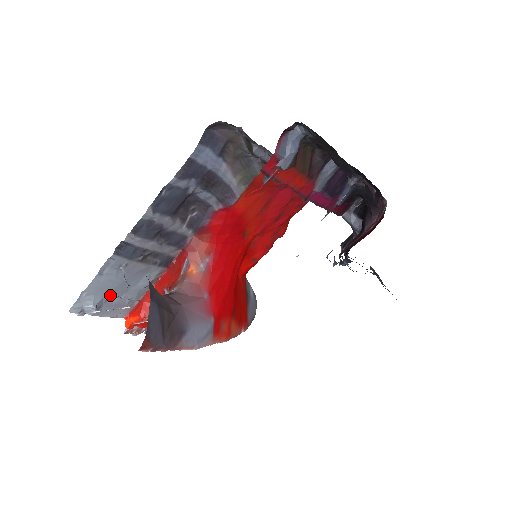
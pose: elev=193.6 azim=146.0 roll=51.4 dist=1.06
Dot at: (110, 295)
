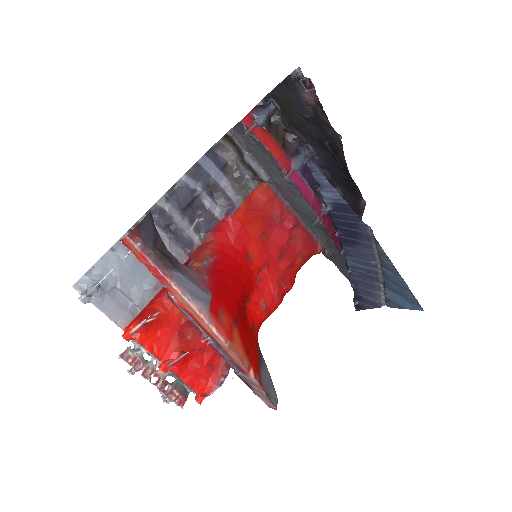
Dot at: (115, 283)
